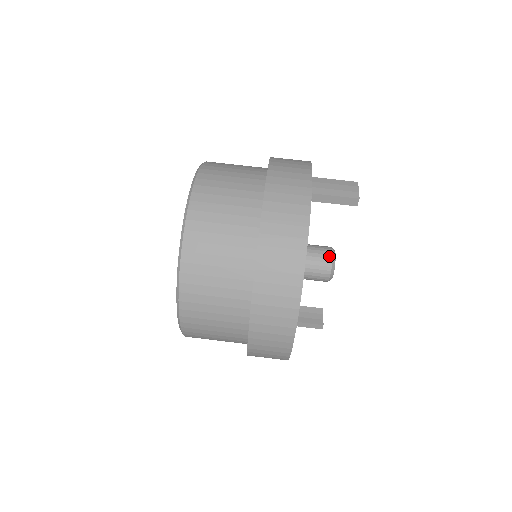
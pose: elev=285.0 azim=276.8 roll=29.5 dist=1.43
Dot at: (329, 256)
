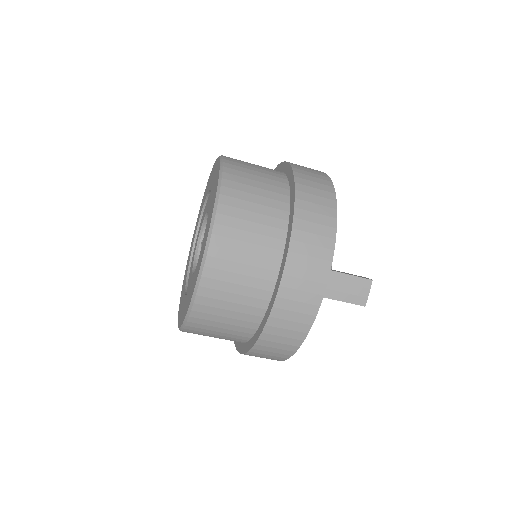
Dot at: occluded
